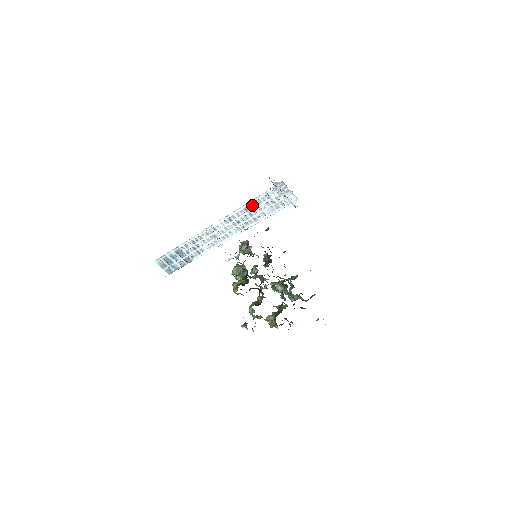
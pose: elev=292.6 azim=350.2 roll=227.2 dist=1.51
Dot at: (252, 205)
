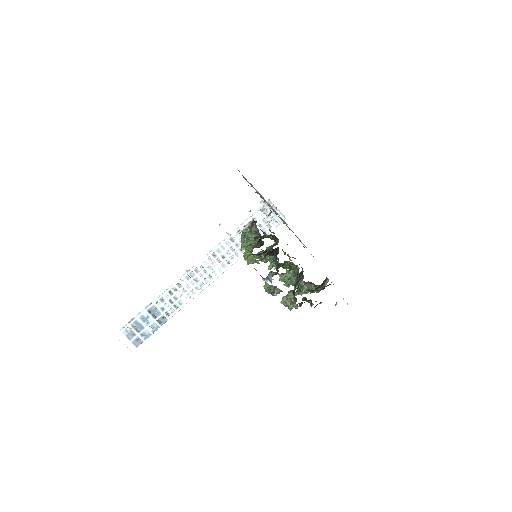
Dot at: occluded
